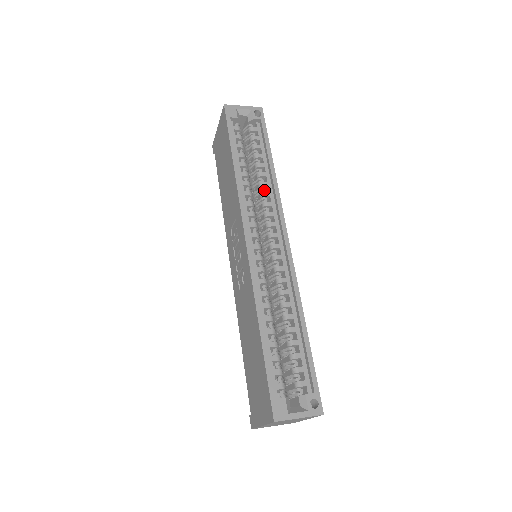
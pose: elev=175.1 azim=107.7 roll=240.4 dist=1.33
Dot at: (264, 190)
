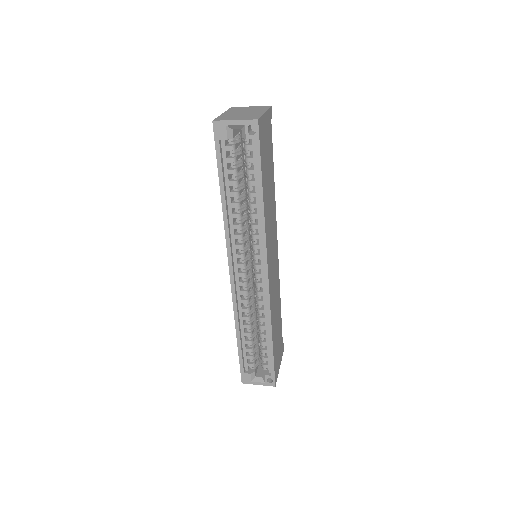
Dot at: (254, 221)
